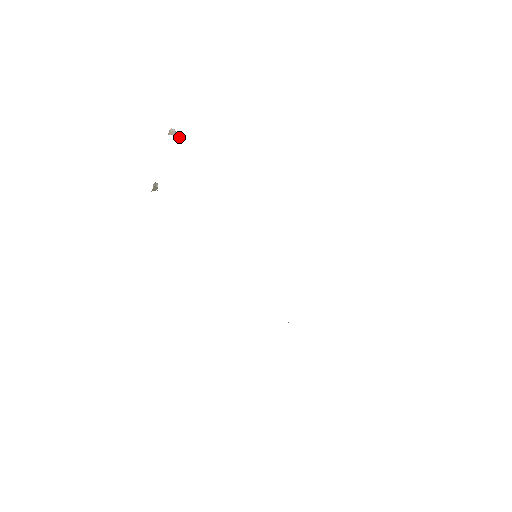
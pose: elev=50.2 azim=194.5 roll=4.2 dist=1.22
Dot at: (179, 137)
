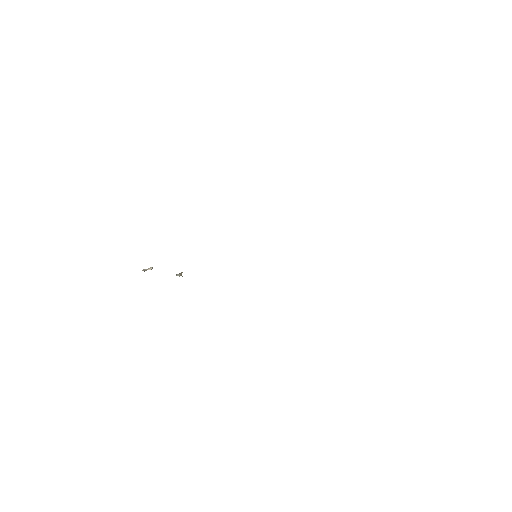
Dot at: (150, 268)
